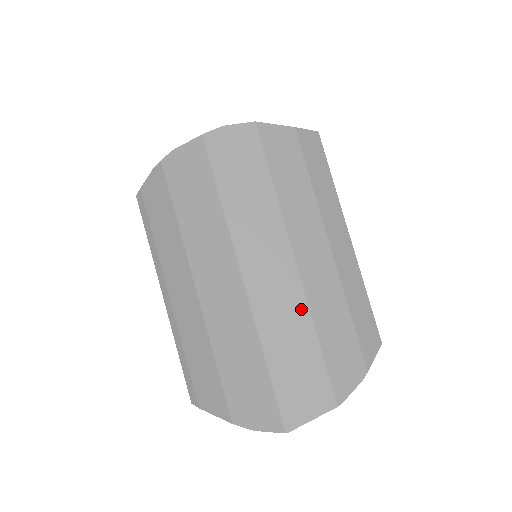
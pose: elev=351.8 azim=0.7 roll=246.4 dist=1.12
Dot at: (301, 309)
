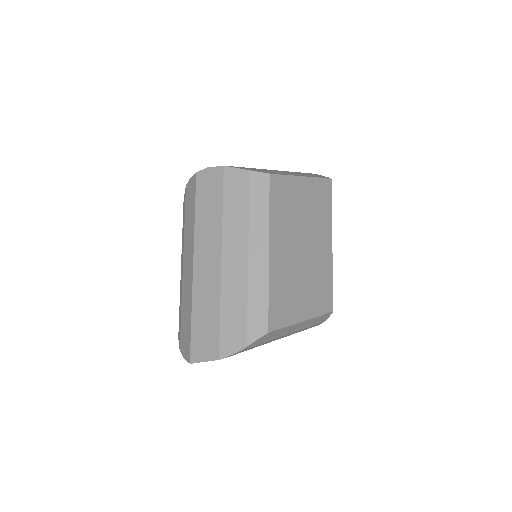
Dot at: (216, 291)
